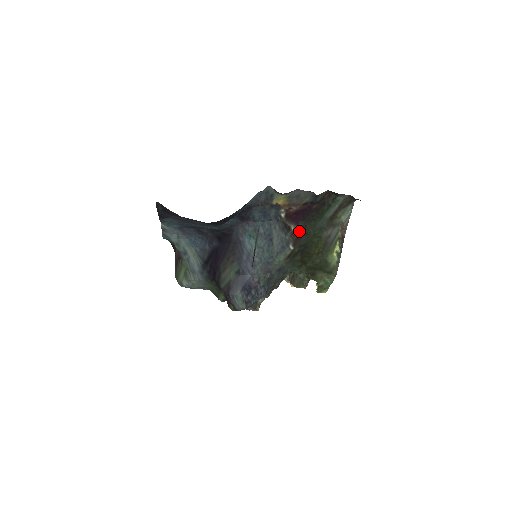
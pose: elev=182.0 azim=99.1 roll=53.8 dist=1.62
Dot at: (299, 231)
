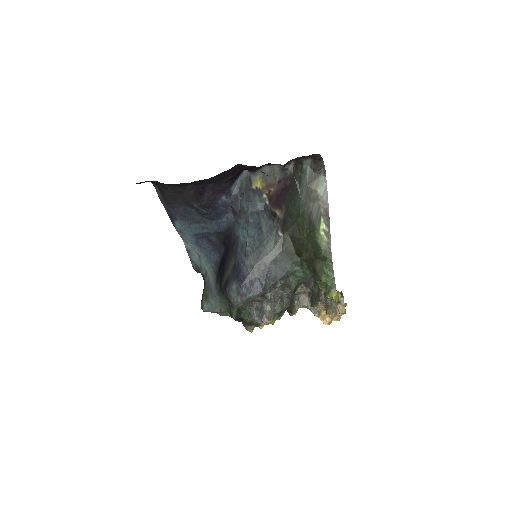
Dot at: (284, 215)
